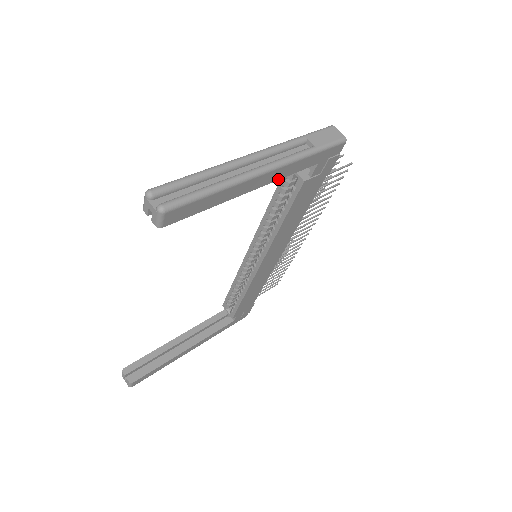
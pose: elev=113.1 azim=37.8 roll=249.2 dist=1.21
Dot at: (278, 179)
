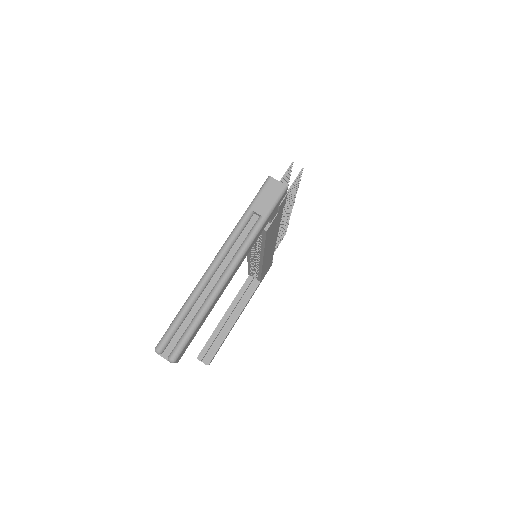
Dot at: occluded
